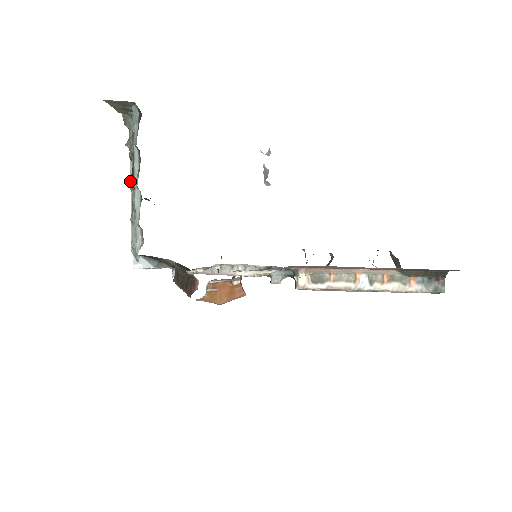
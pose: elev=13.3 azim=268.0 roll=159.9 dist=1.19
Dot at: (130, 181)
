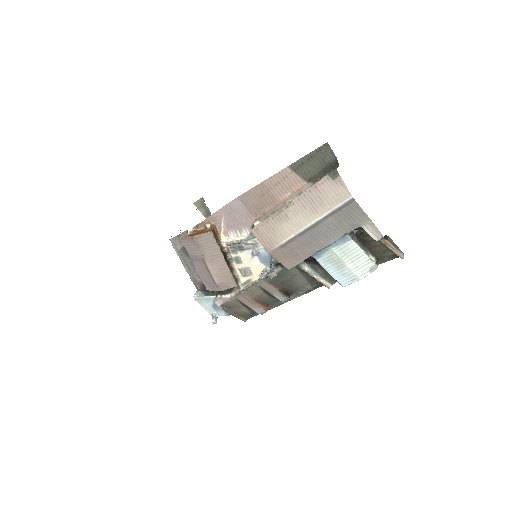
Dot at: occluded
